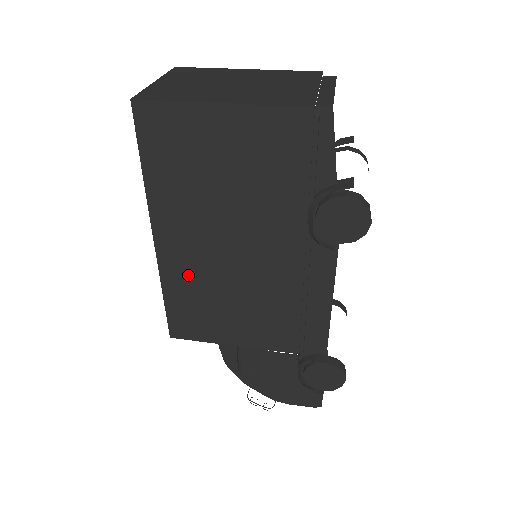
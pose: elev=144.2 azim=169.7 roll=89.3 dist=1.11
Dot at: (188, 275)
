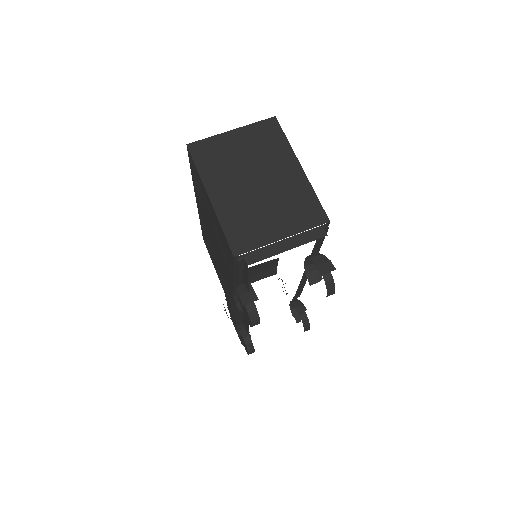
Dot at: (206, 232)
